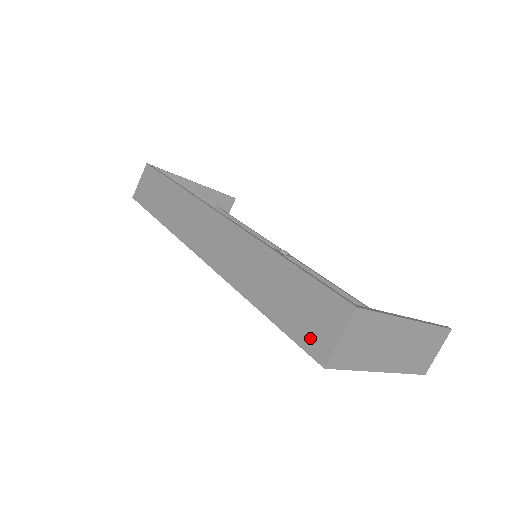
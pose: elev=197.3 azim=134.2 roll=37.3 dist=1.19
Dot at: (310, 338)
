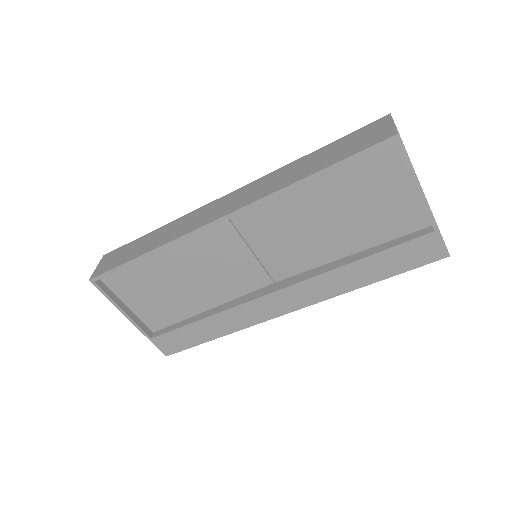
Dot at: (373, 140)
